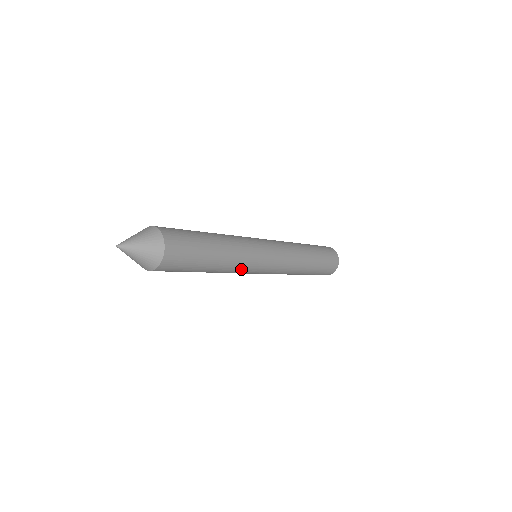
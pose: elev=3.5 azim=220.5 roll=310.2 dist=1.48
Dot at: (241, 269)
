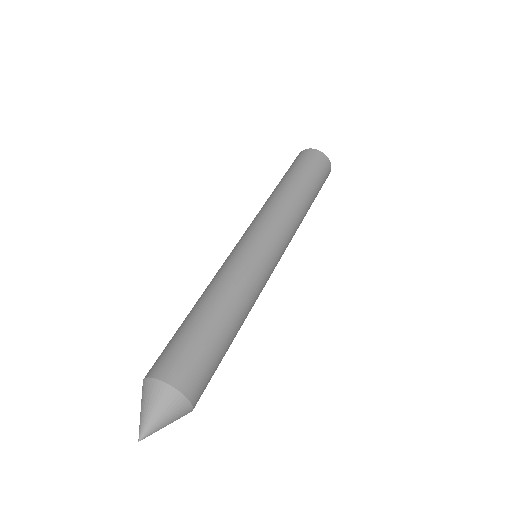
Dot at: (258, 295)
